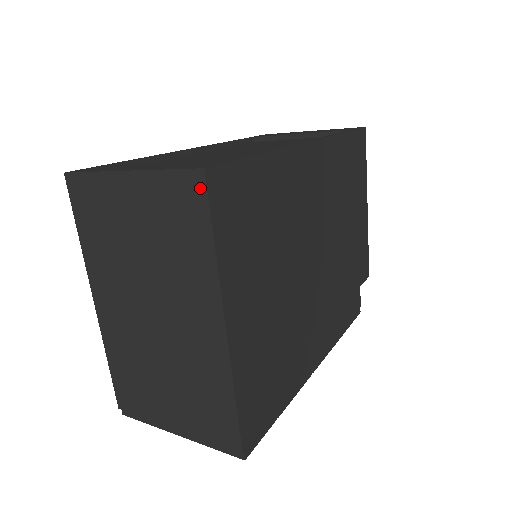
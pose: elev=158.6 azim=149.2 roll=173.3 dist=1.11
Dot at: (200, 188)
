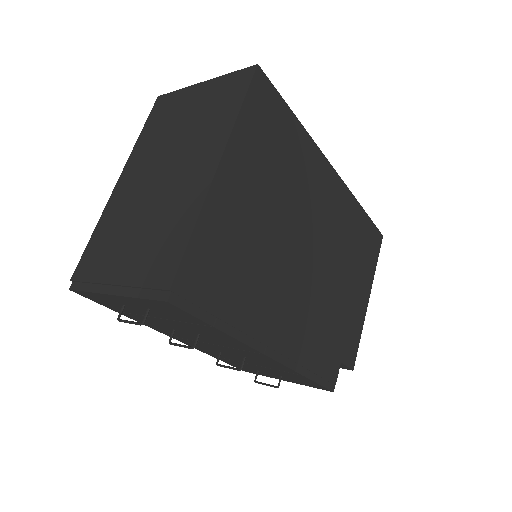
Dot at: (249, 76)
